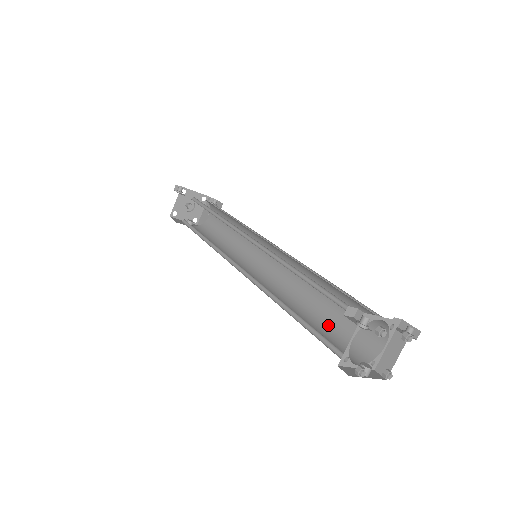
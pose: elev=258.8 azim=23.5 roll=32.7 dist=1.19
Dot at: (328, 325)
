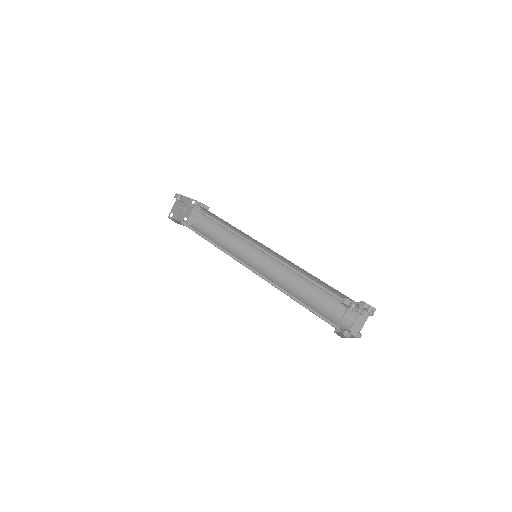
Dot at: (316, 305)
